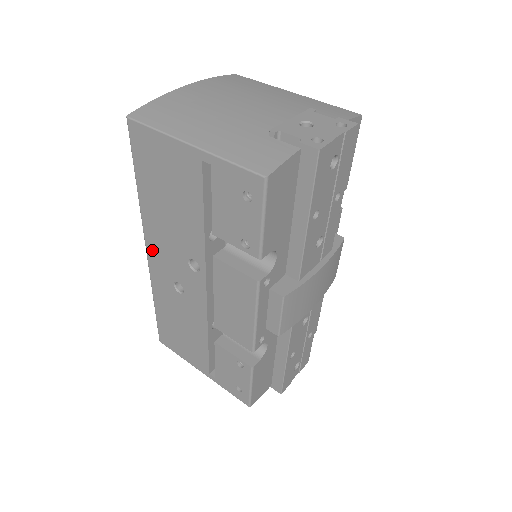
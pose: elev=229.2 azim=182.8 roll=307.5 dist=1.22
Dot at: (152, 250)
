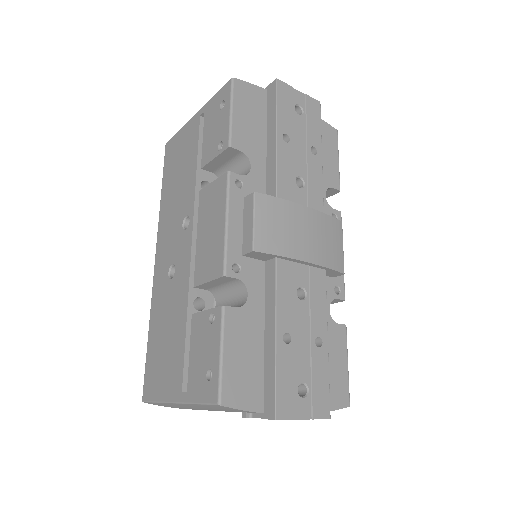
Dot at: (159, 250)
